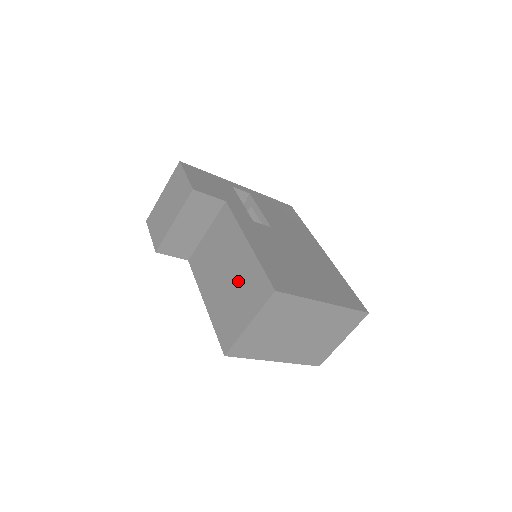
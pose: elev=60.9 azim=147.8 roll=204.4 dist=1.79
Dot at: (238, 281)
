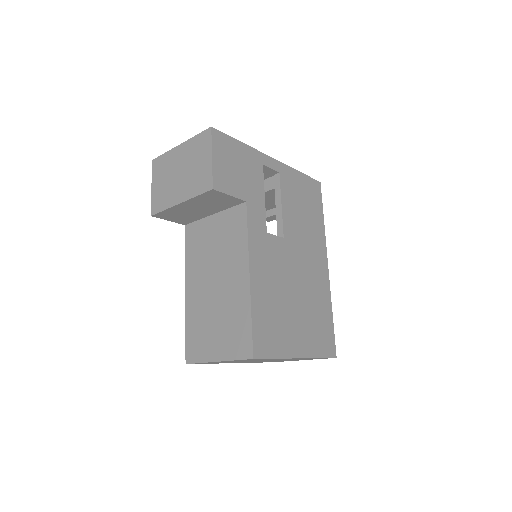
Dot at: (224, 308)
